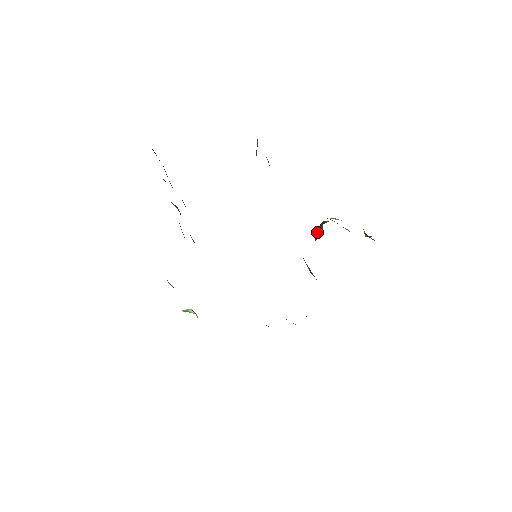
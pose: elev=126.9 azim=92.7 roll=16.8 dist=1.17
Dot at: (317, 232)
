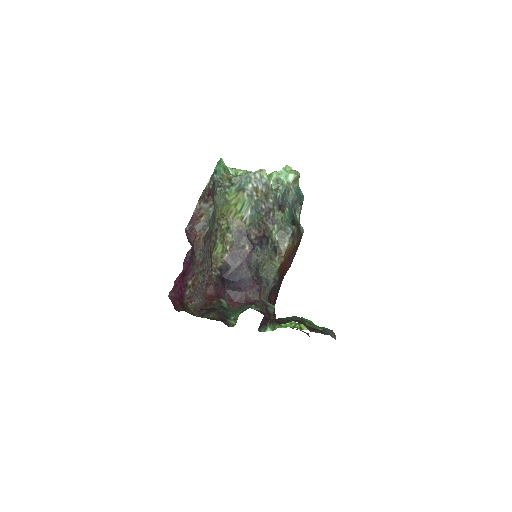
Dot at: occluded
